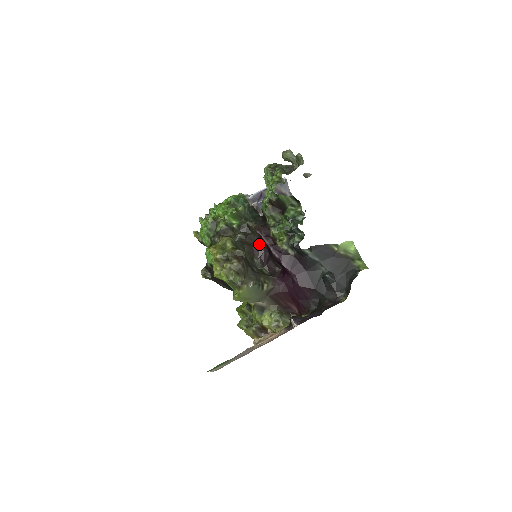
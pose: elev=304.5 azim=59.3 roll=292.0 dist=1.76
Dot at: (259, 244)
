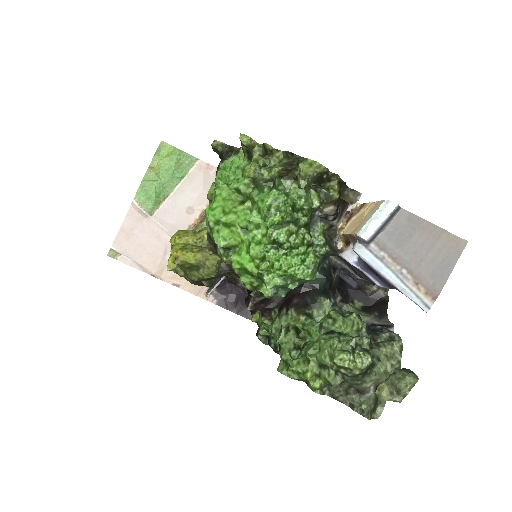
Dot at: occluded
